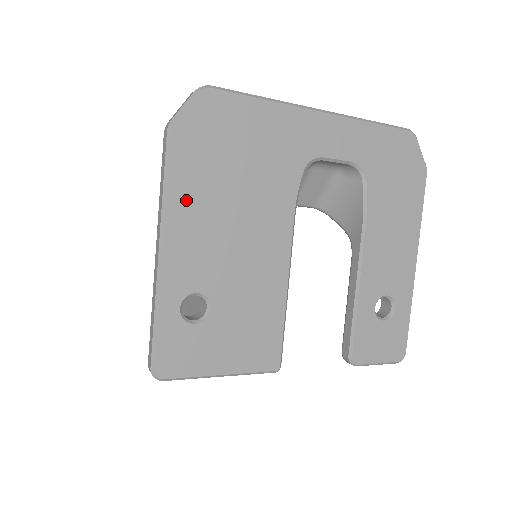
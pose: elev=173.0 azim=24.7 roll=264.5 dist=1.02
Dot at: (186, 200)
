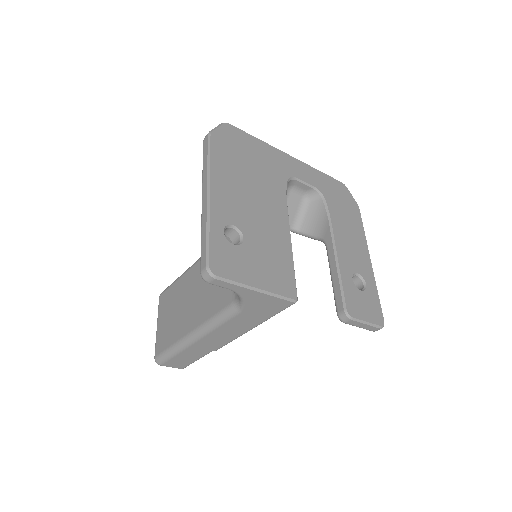
Dot at: (222, 171)
